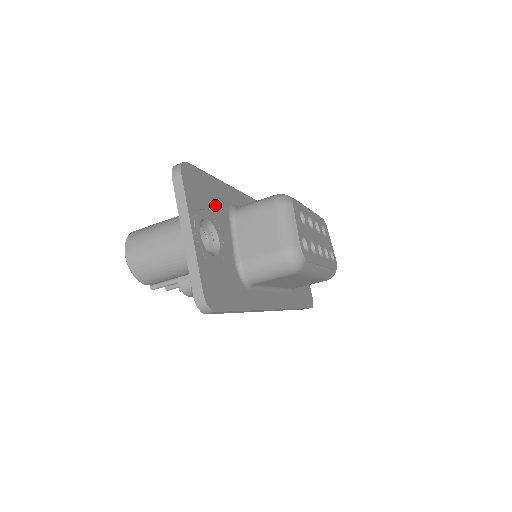
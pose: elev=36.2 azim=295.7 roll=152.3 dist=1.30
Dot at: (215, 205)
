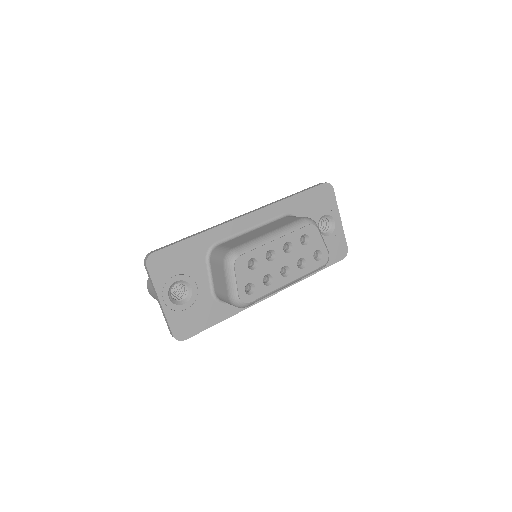
Dot at: (187, 263)
